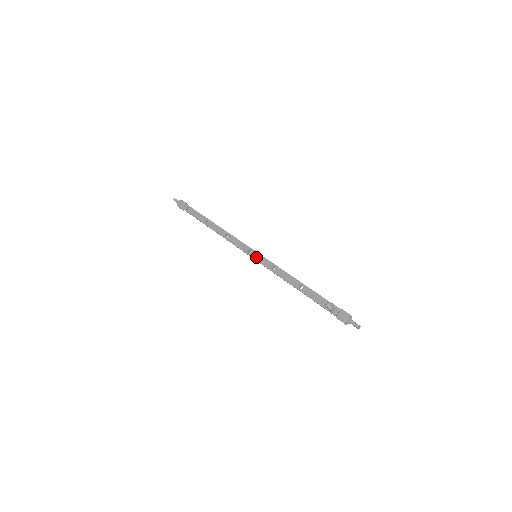
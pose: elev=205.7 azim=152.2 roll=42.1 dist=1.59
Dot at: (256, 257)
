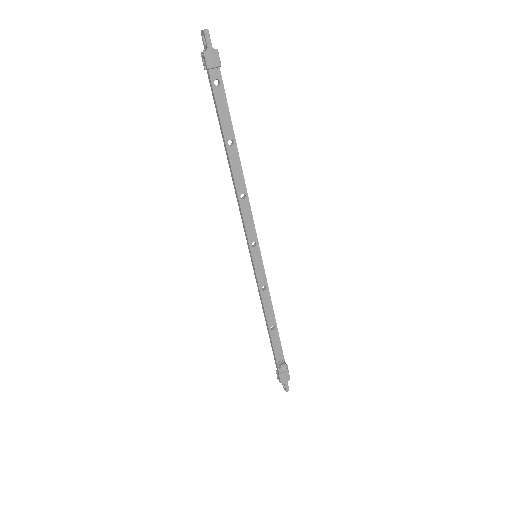
Dot at: (256, 260)
